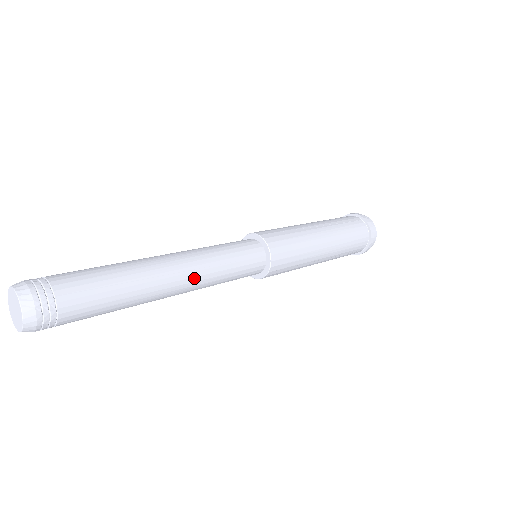
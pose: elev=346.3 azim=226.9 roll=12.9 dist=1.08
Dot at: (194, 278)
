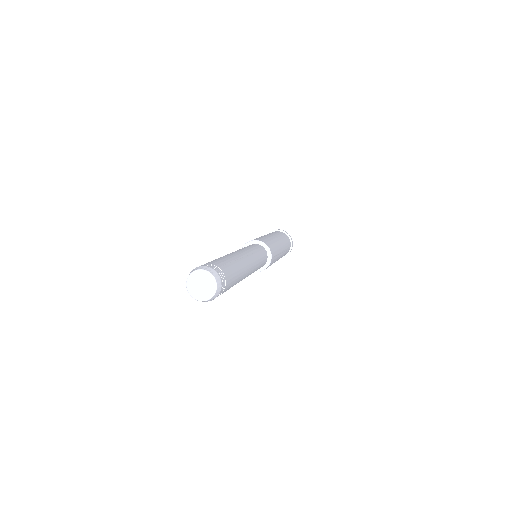
Dot at: (252, 260)
